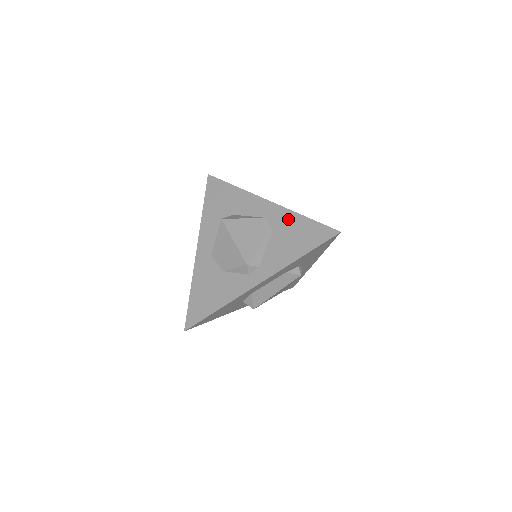
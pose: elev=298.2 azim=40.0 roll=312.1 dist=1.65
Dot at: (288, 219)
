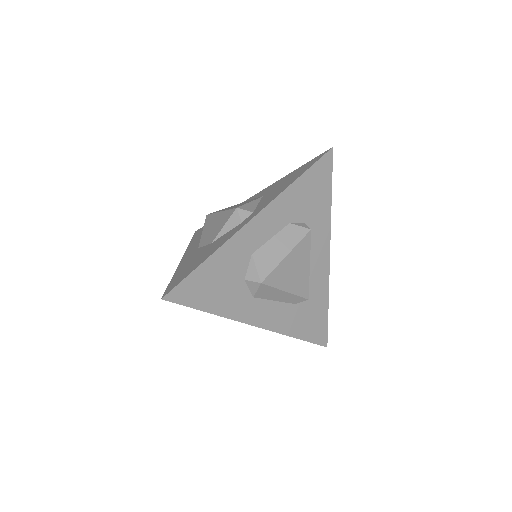
Dot at: (278, 182)
